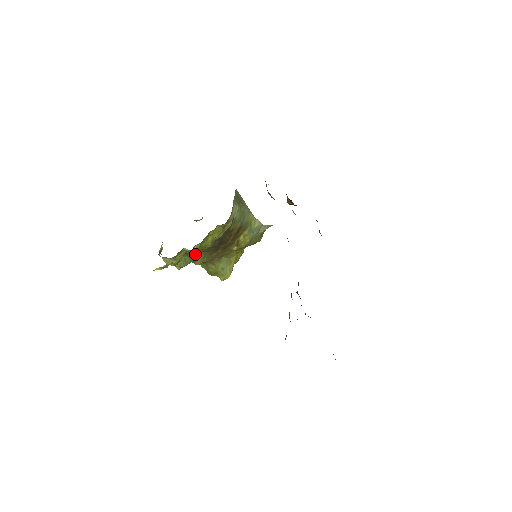
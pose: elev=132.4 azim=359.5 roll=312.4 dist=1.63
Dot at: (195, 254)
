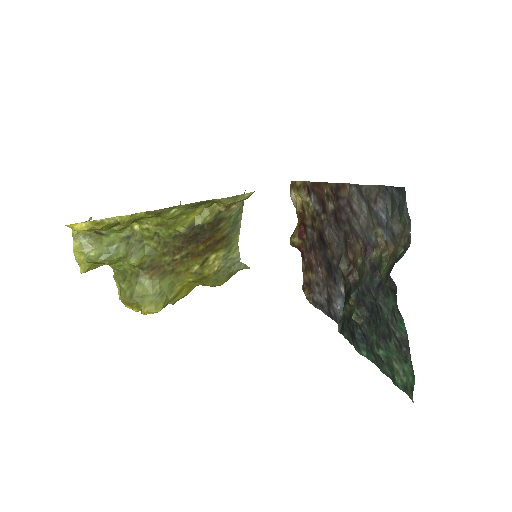
Dot at: (142, 243)
